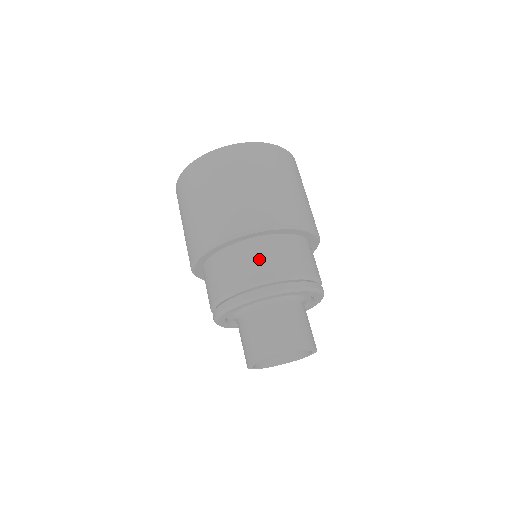
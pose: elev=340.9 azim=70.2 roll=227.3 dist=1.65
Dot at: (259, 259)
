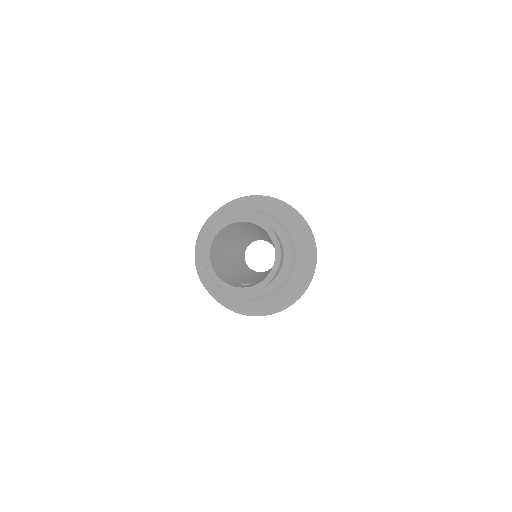
Dot at: occluded
